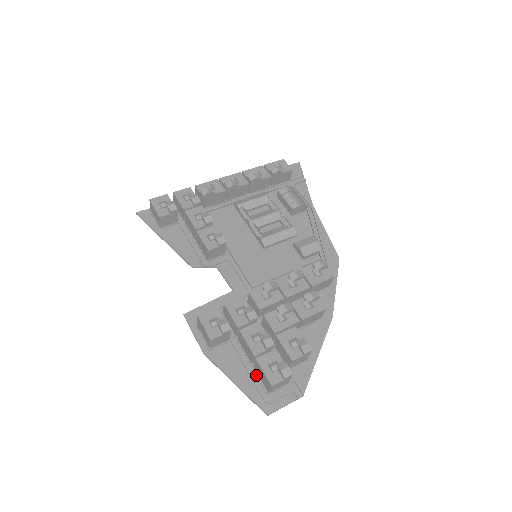
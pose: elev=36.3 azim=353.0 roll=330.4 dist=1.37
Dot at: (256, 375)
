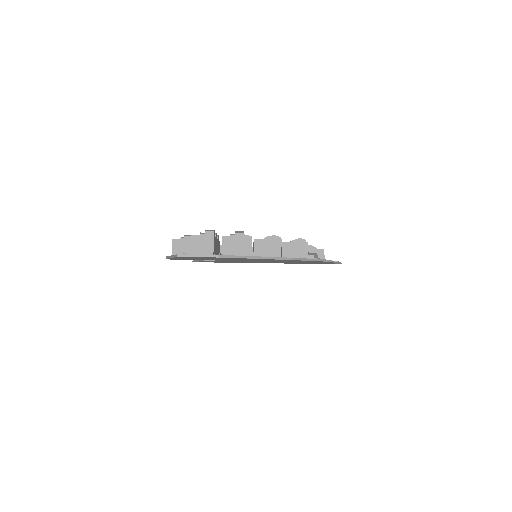
Dot at: occluded
